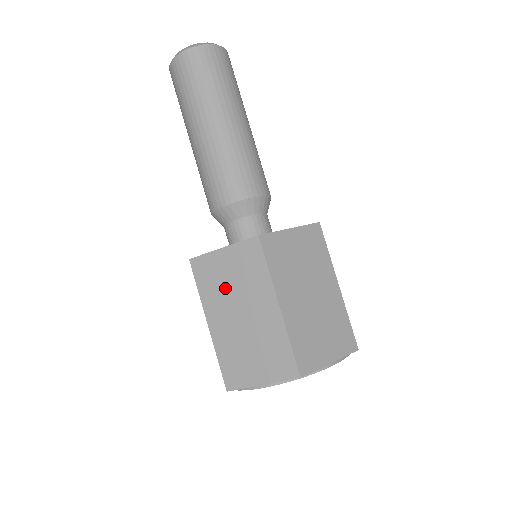
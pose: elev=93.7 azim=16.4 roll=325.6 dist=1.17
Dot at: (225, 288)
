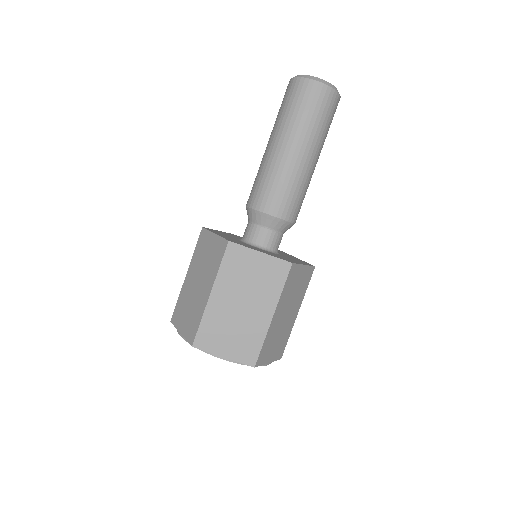
Dot at: (243, 279)
